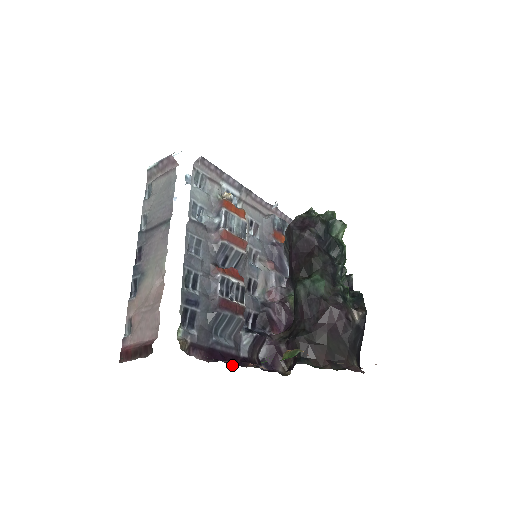
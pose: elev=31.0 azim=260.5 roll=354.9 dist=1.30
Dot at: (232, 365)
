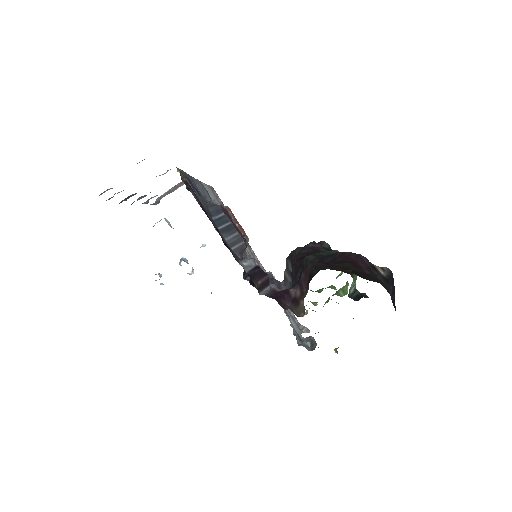
Dot at: occluded
